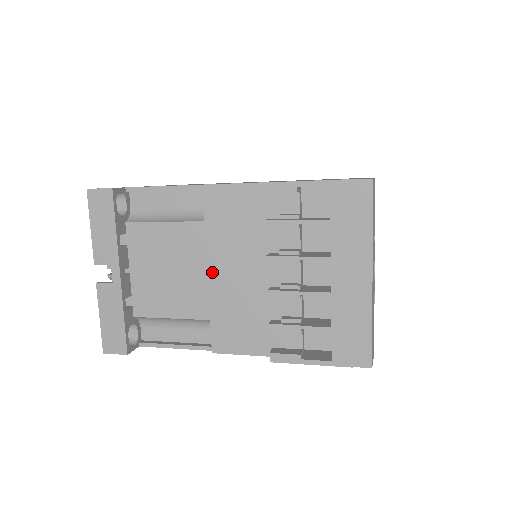
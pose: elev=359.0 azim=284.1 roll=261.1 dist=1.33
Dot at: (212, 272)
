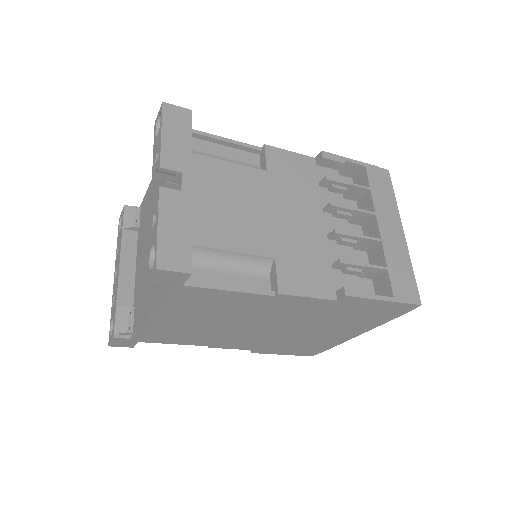
Dot at: (275, 213)
